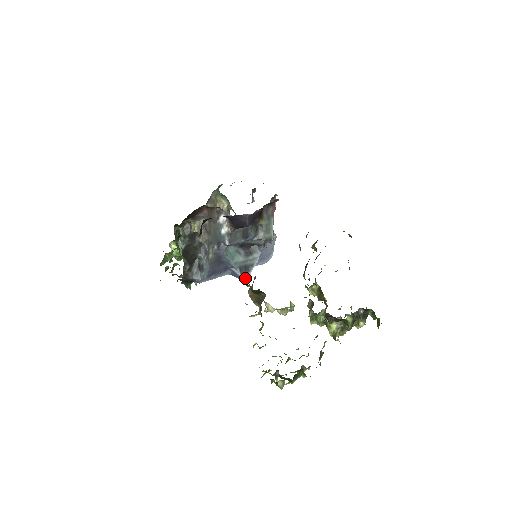
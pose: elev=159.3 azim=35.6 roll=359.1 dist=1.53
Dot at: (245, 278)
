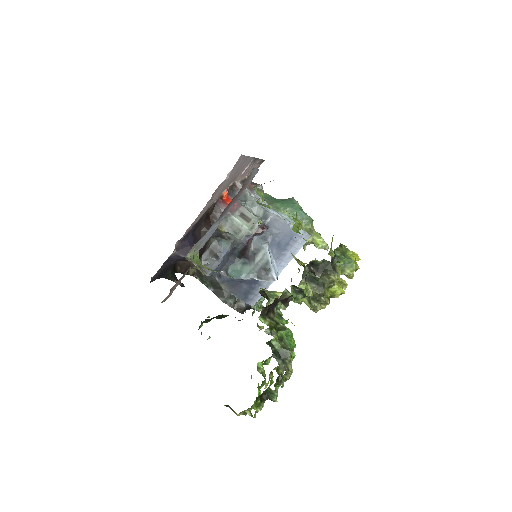
Dot at: (271, 279)
